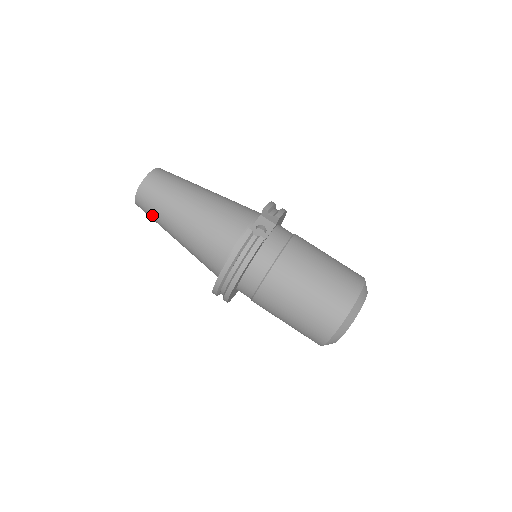
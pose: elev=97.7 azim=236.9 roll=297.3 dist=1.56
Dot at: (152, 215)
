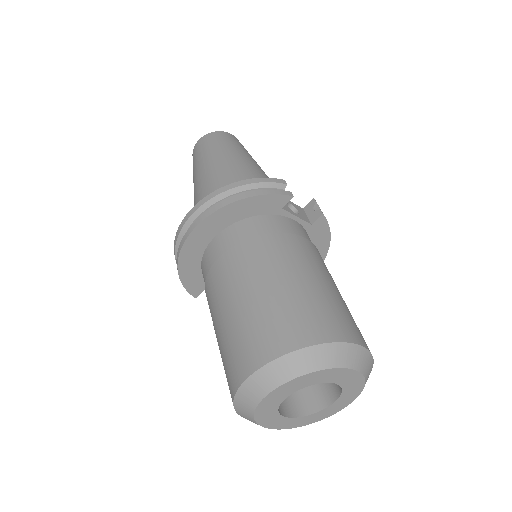
Dot at: (198, 156)
